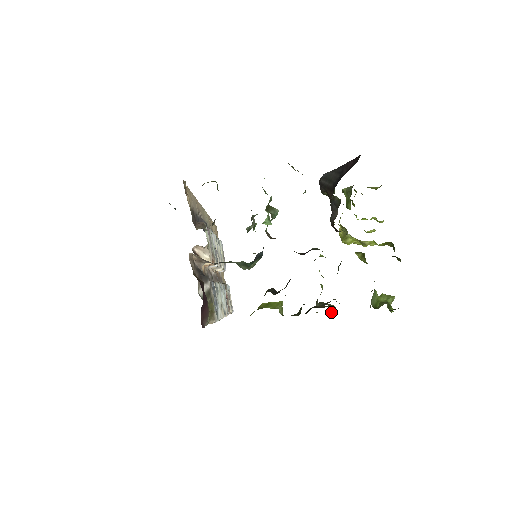
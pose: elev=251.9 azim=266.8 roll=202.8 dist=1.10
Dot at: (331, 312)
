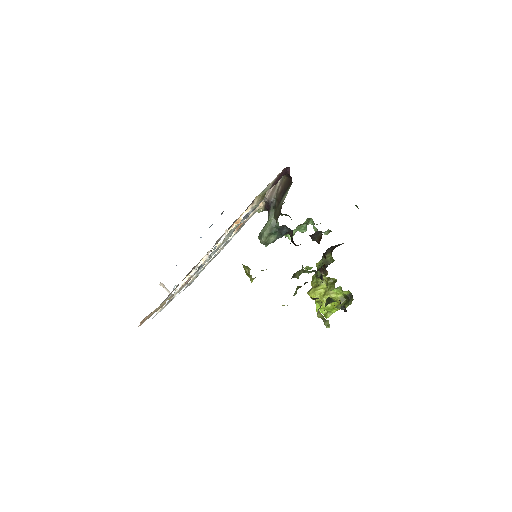
Dot at: occluded
